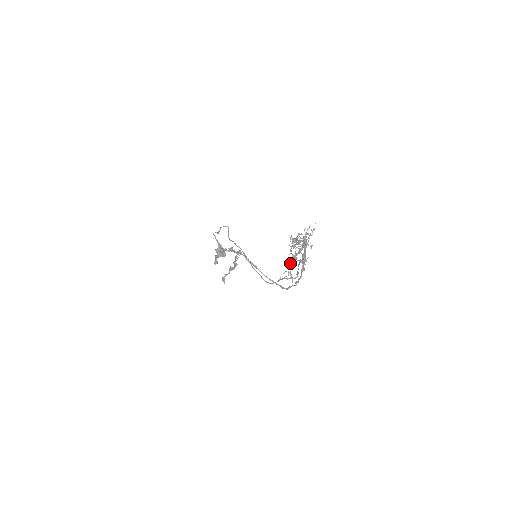
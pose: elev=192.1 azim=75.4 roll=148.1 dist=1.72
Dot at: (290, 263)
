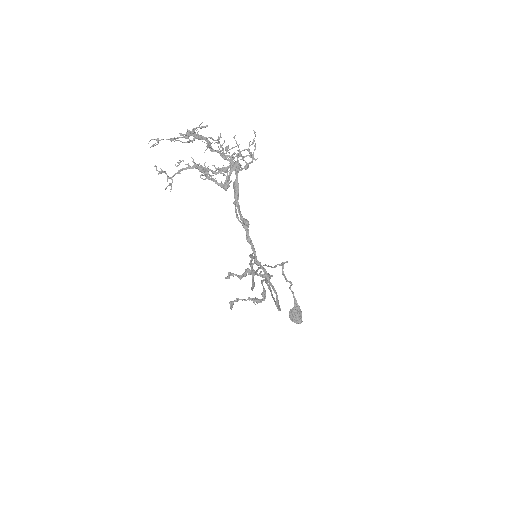
Dot at: occluded
